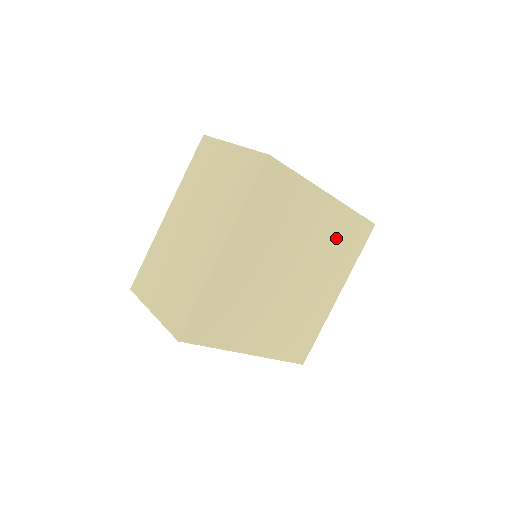
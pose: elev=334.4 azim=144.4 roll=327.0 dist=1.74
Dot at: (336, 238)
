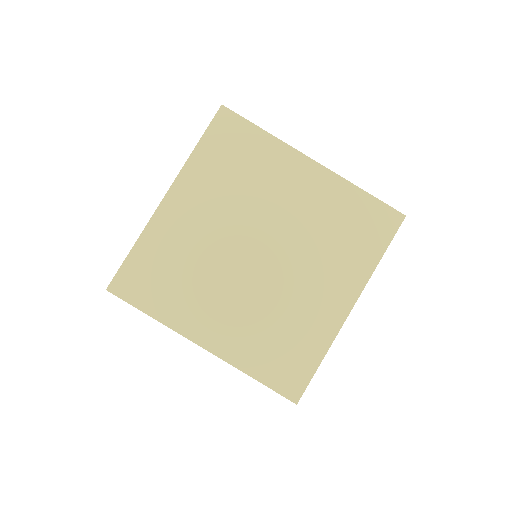
Dot at: (334, 220)
